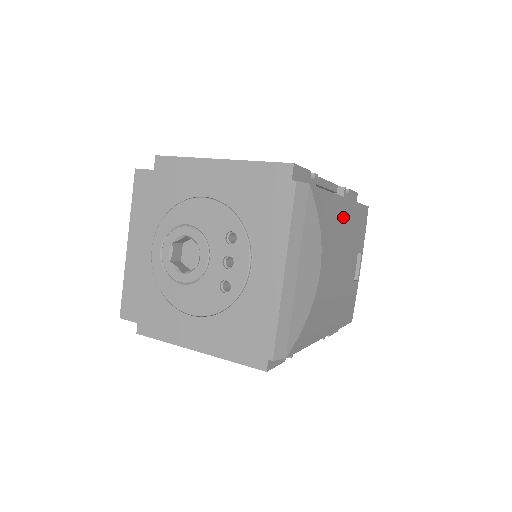
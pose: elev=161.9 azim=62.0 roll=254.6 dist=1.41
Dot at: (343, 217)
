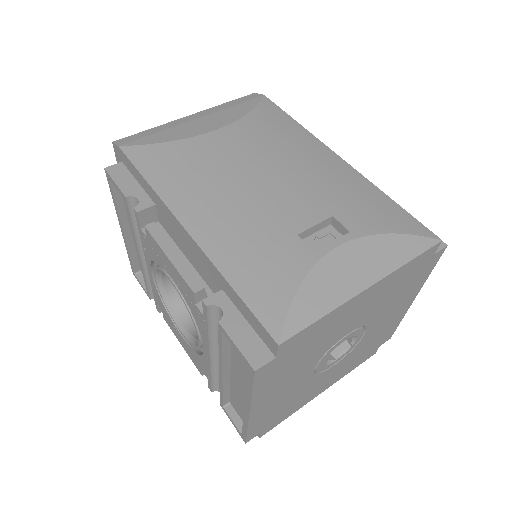
Dot at: (314, 155)
